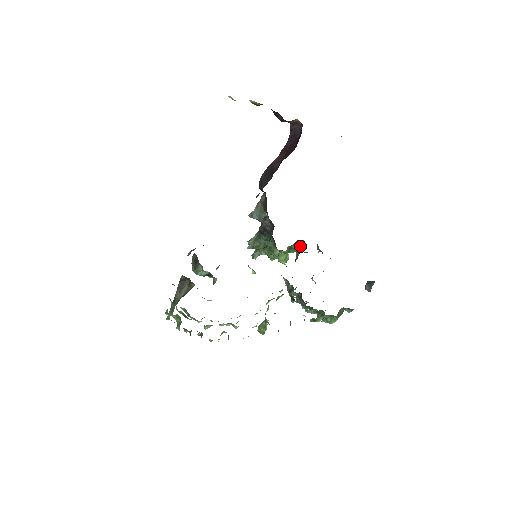
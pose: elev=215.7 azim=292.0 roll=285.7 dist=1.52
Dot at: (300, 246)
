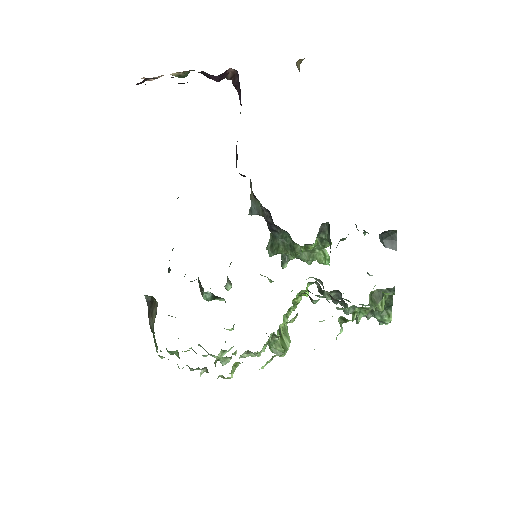
Dot at: (328, 232)
